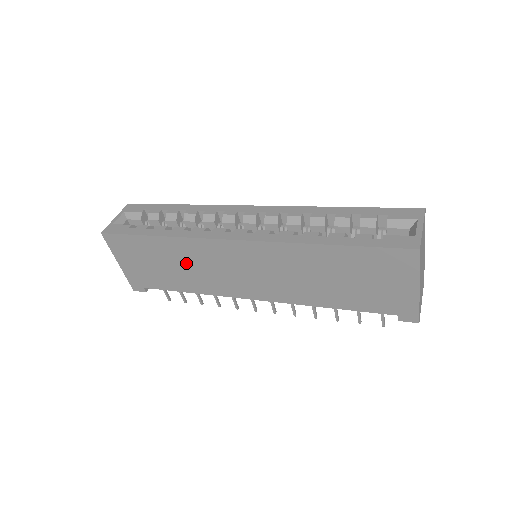
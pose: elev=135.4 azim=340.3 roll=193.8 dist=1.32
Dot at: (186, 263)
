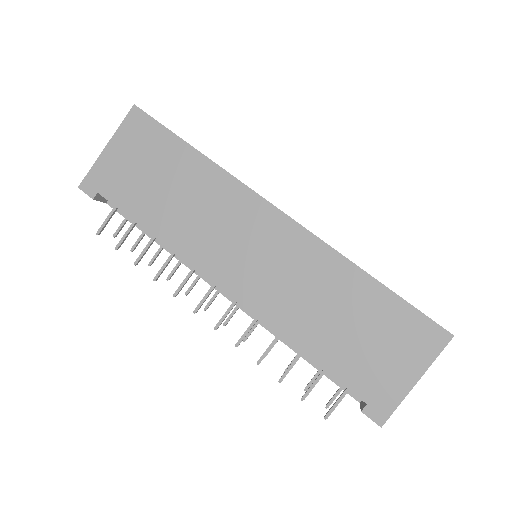
Dot at: (193, 199)
